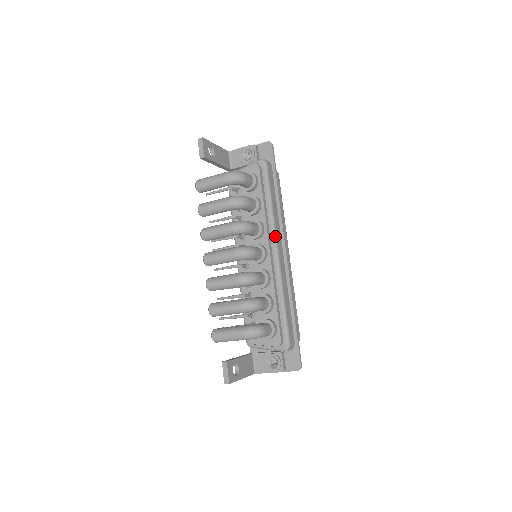
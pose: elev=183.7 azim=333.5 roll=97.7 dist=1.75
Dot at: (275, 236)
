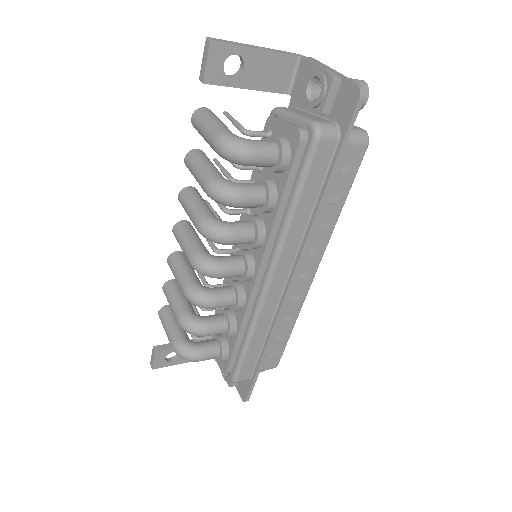
Dot at: (275, 262)
